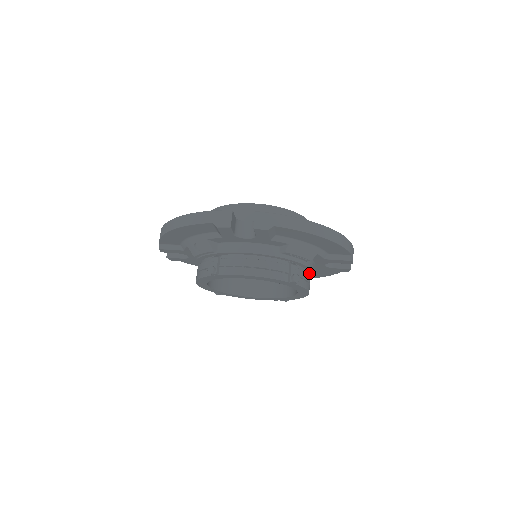
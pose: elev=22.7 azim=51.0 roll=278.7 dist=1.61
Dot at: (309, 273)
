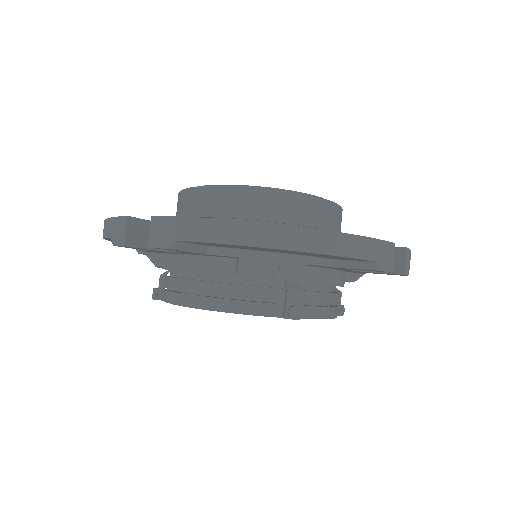
Dot at: occluded
